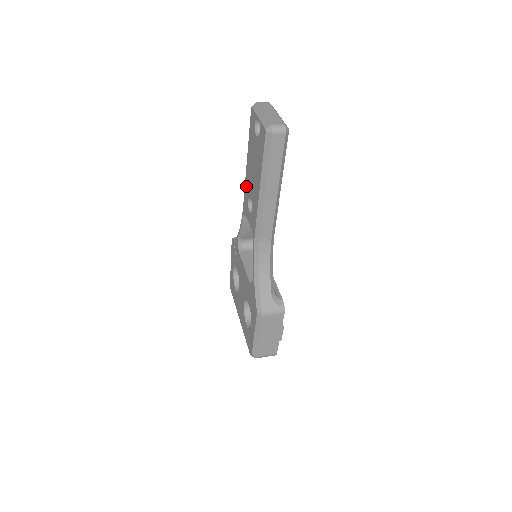
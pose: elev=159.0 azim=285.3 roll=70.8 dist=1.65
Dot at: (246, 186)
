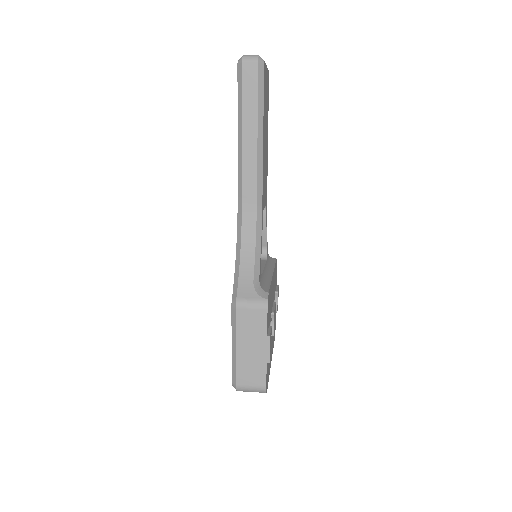
Dot at: occluded
